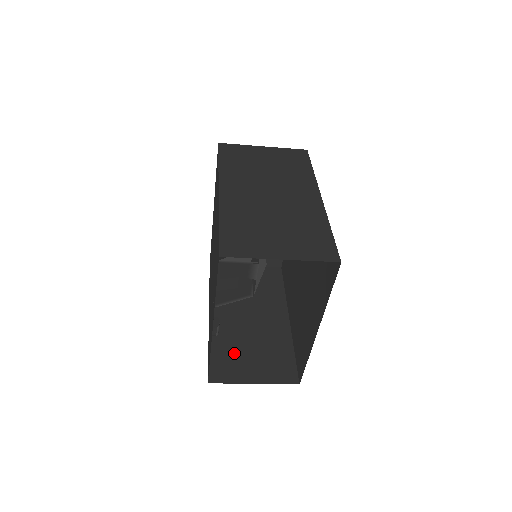
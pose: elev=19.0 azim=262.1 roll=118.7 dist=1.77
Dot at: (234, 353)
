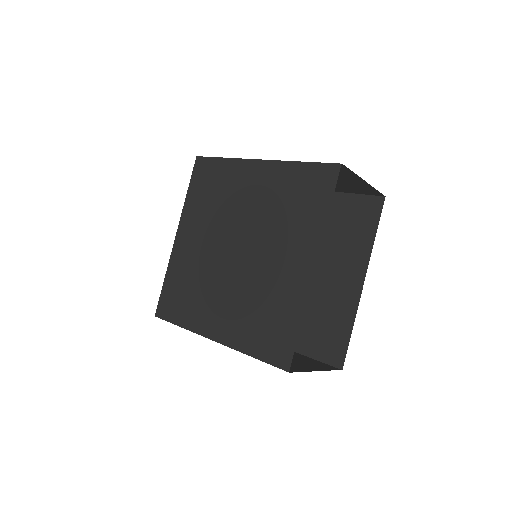
Dot at: occluded
